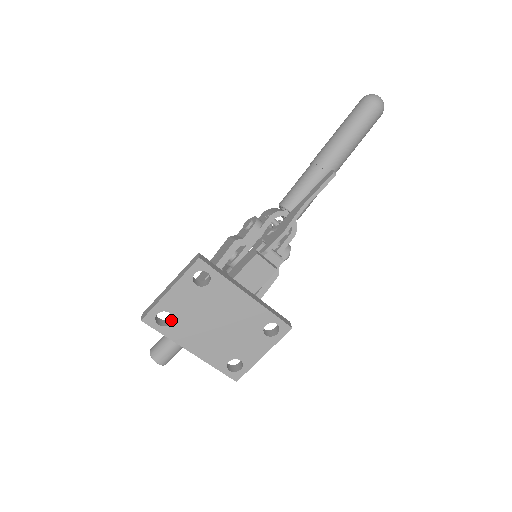
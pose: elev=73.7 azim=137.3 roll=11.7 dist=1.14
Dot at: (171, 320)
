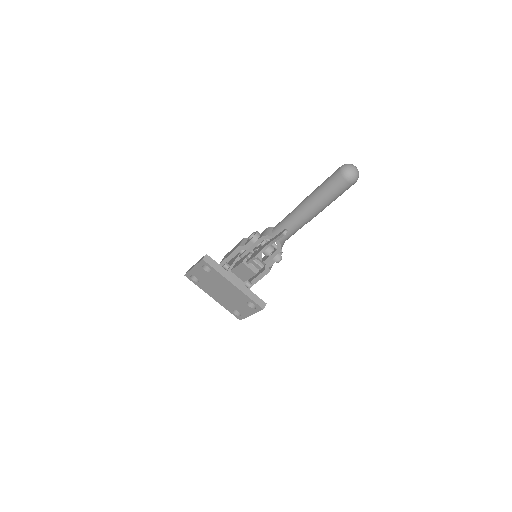
Dot at: occluded
